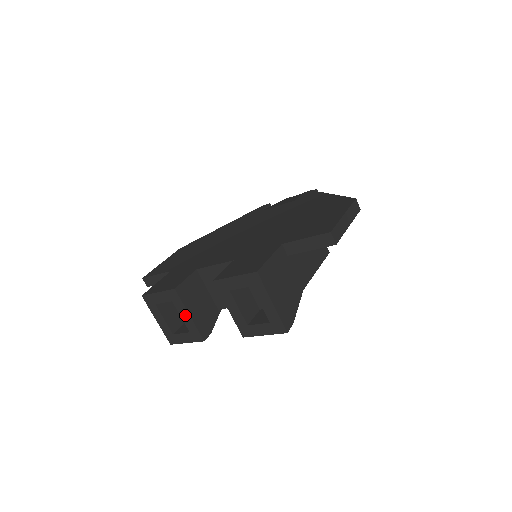
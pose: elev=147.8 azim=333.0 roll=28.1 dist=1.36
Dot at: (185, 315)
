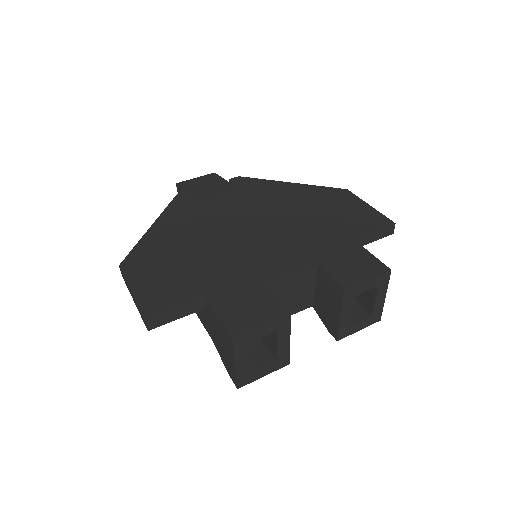
Dot at: (284, 342)
